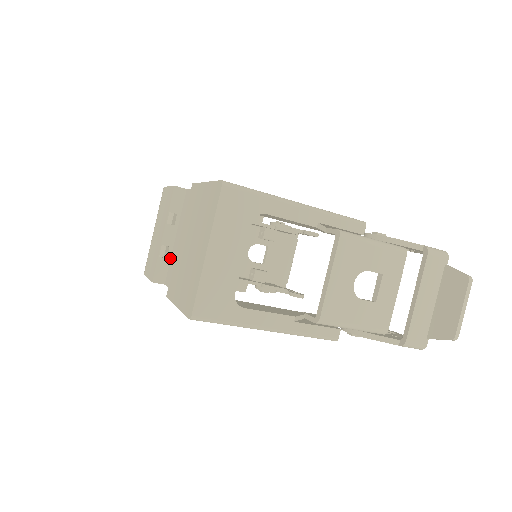
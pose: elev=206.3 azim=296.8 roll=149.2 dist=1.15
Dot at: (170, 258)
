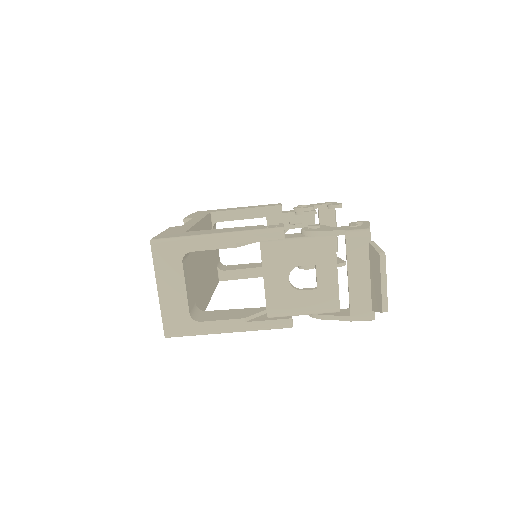
Dot at: occluded
